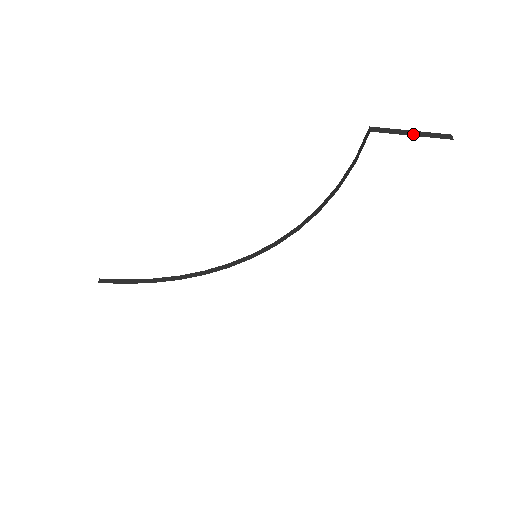
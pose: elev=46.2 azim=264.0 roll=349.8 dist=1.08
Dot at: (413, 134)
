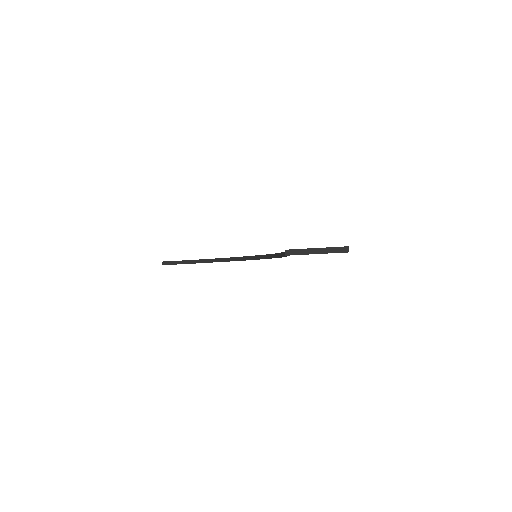
Dot at: (317, 252)
